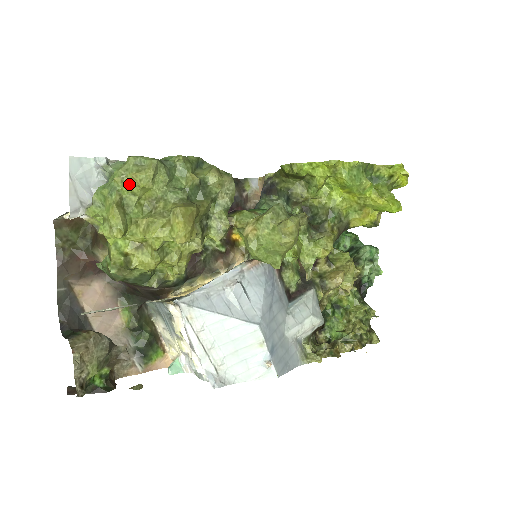
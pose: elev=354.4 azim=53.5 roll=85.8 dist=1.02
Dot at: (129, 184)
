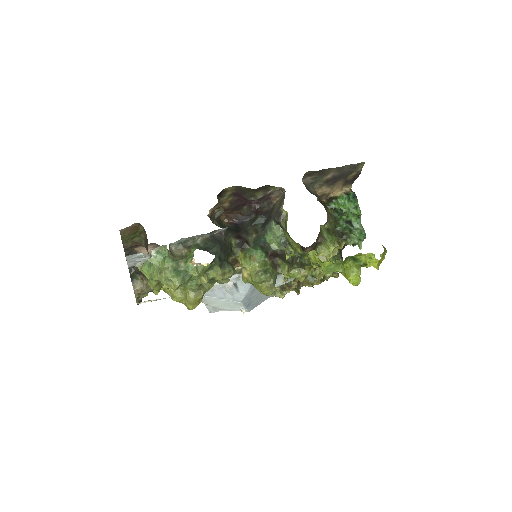
Dot at: occluded
